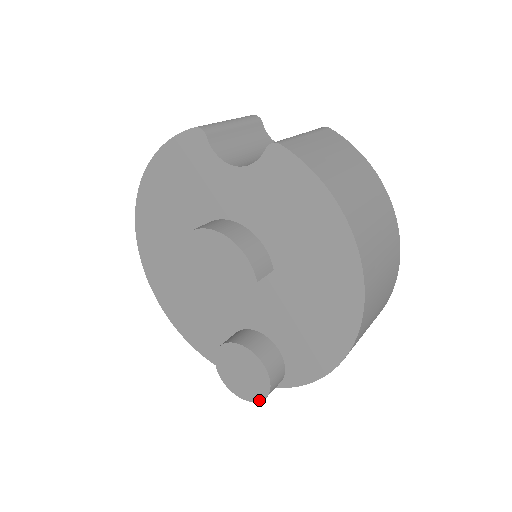
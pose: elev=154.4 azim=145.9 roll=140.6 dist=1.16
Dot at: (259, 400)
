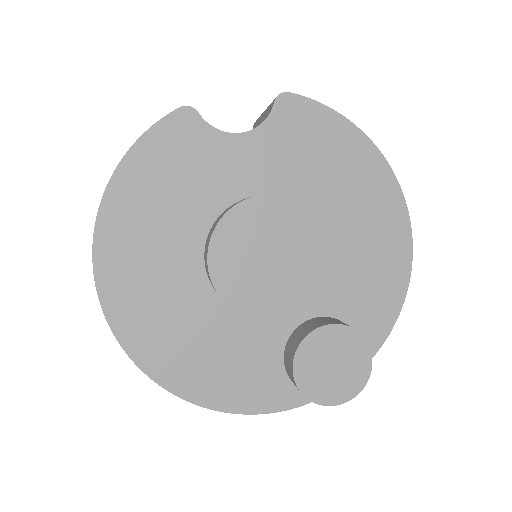
Dot at: (363, 386)
